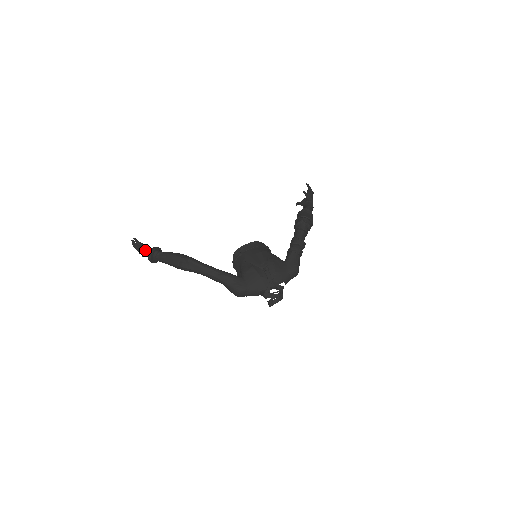
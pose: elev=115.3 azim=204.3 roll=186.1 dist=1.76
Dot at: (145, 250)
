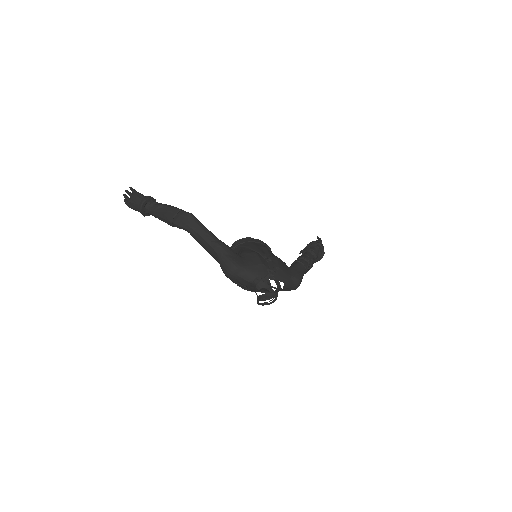
Dot at: (139, 197)
